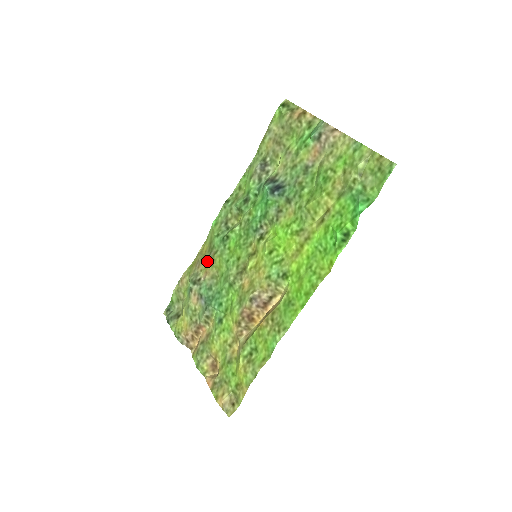
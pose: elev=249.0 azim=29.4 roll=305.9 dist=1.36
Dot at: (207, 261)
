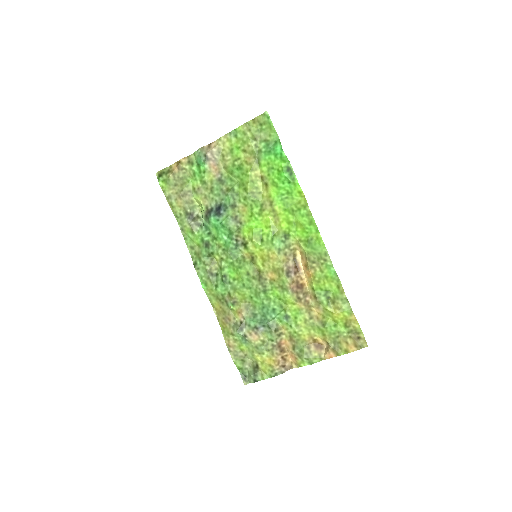
Dot at: (231, 307)
